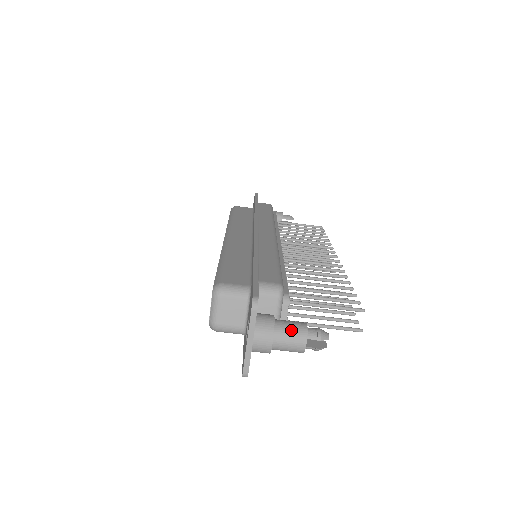
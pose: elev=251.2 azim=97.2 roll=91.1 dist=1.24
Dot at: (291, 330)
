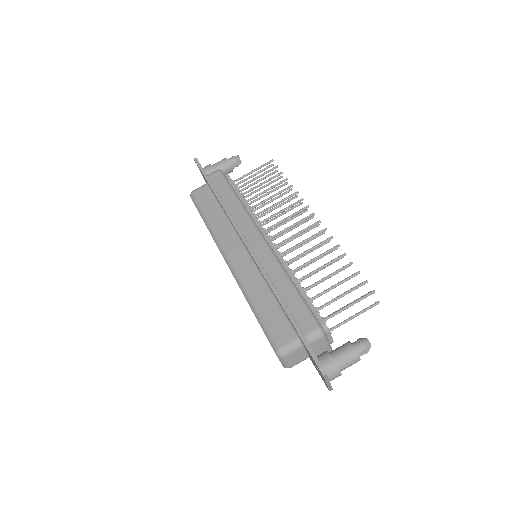
Dot at: (347, 359)
